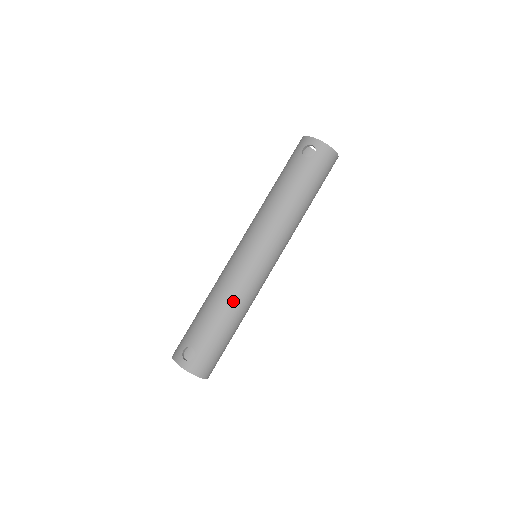
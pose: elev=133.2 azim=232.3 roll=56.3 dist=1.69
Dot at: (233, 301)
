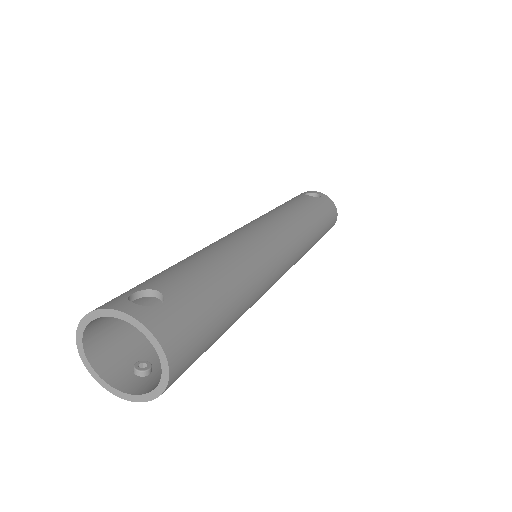
Dot at: (242, 260)
